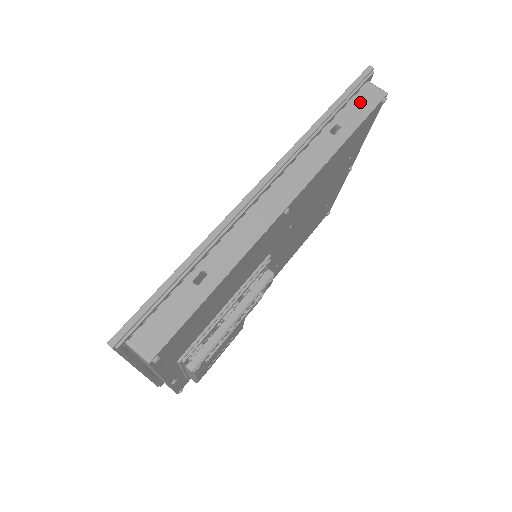
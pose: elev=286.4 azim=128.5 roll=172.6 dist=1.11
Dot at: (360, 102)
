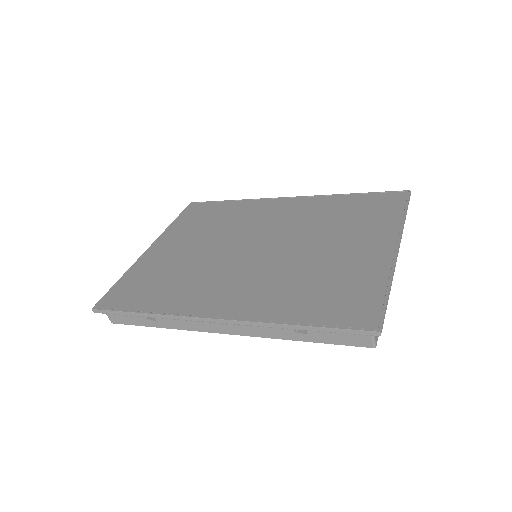
Dot at: (343, 335)
